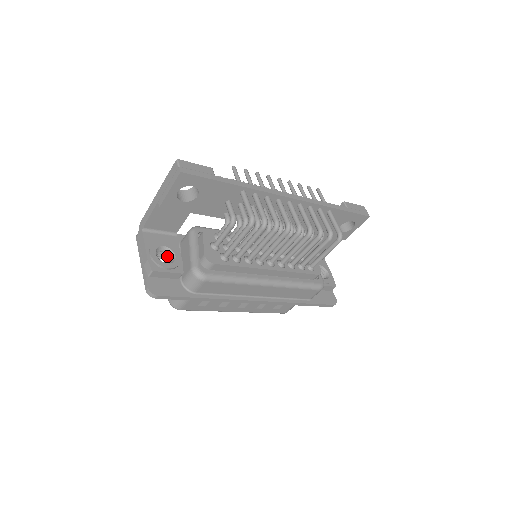
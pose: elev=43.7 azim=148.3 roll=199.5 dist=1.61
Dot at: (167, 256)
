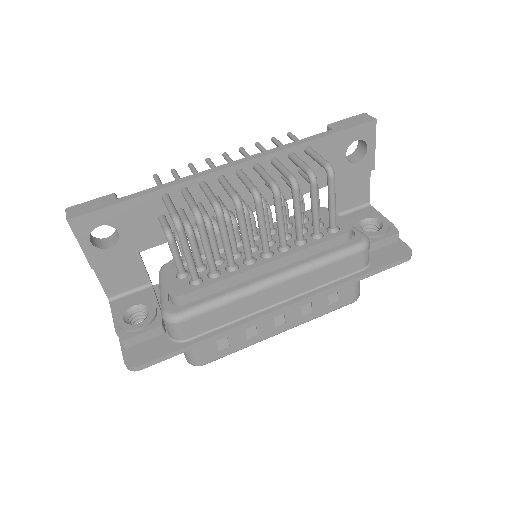
Dot at: (146, 314)
